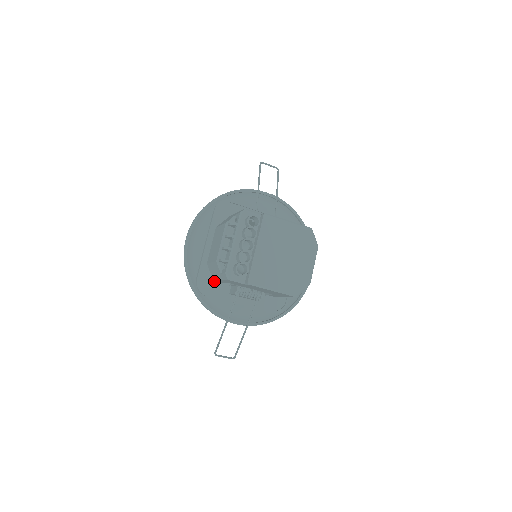
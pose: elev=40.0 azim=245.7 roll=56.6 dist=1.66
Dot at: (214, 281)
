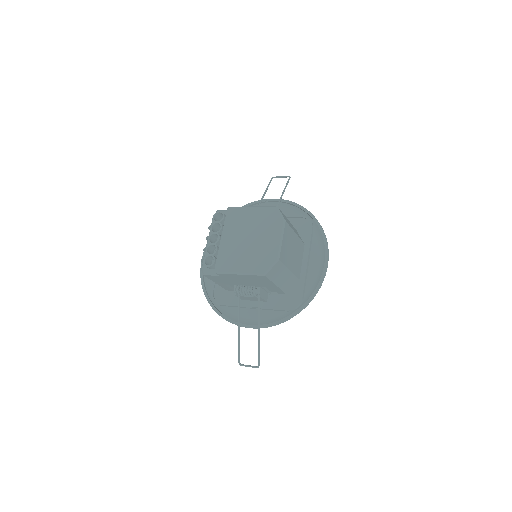
Dot at: (227, 290)
